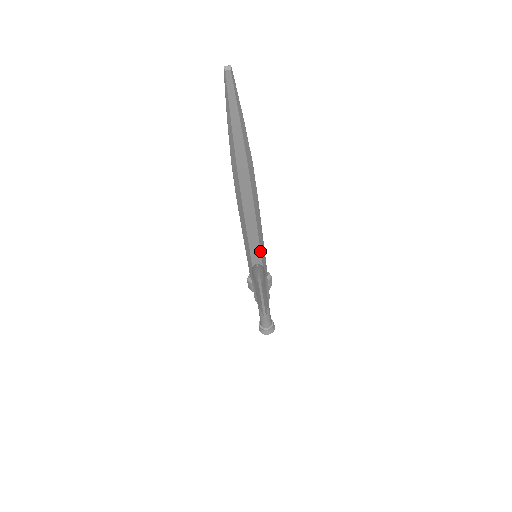
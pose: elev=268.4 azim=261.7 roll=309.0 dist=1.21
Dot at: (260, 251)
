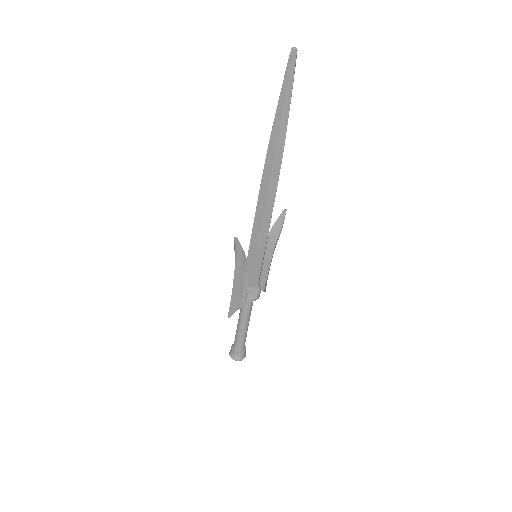
Dot at: (257, 248)
